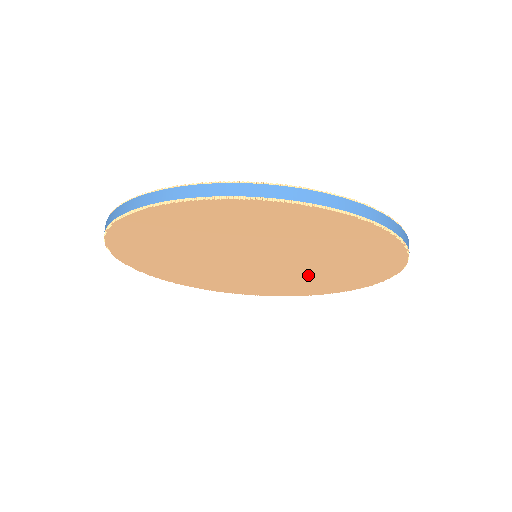
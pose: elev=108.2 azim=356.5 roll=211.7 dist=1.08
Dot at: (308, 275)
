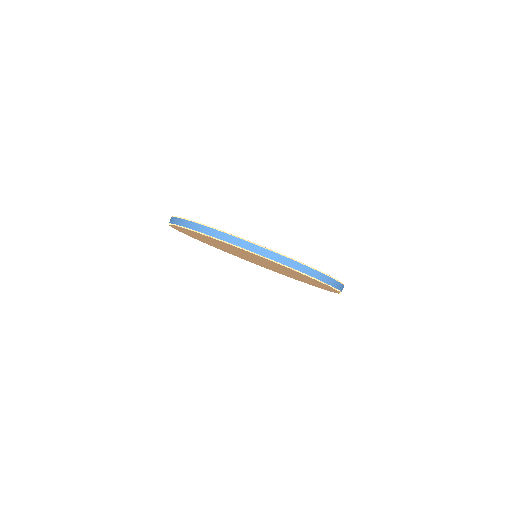
Dot at: occluded
